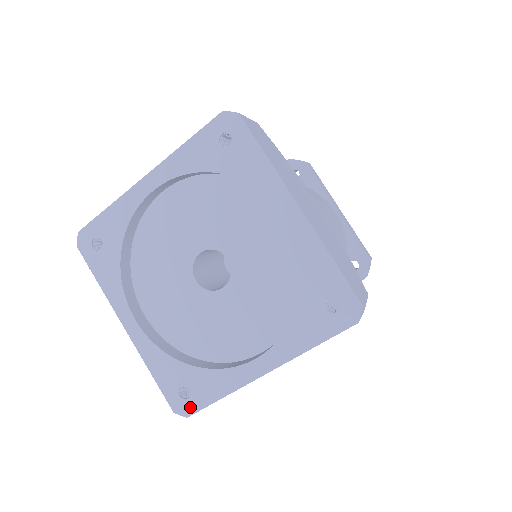
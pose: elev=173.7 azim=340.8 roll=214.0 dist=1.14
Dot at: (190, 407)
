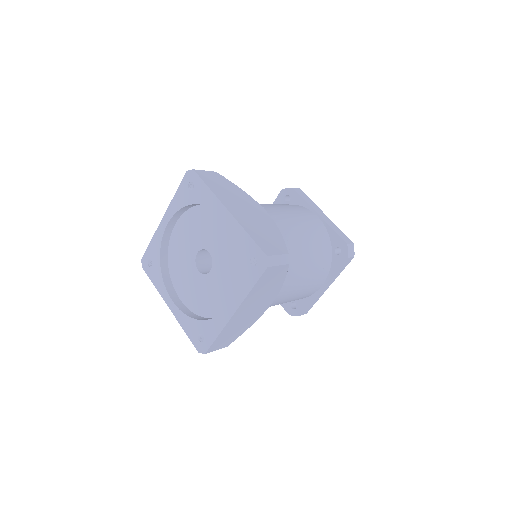
Dot at: (205, 347)
